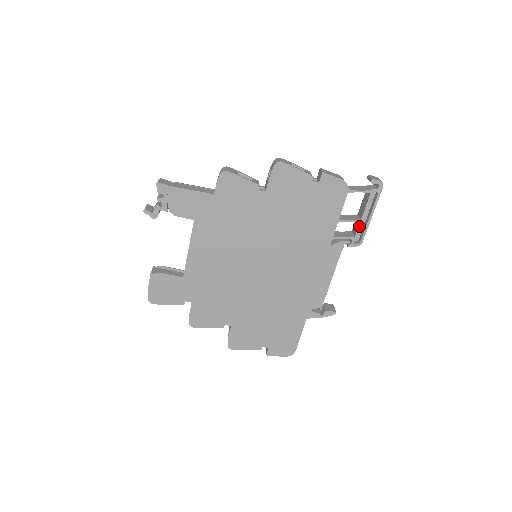
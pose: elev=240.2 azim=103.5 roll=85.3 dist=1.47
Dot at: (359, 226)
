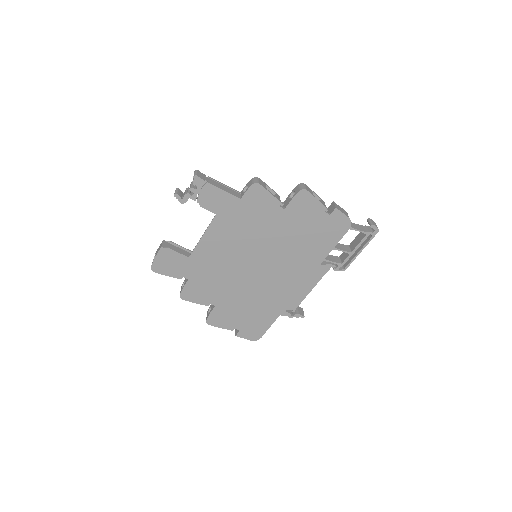
Dot at: (348, 257)
